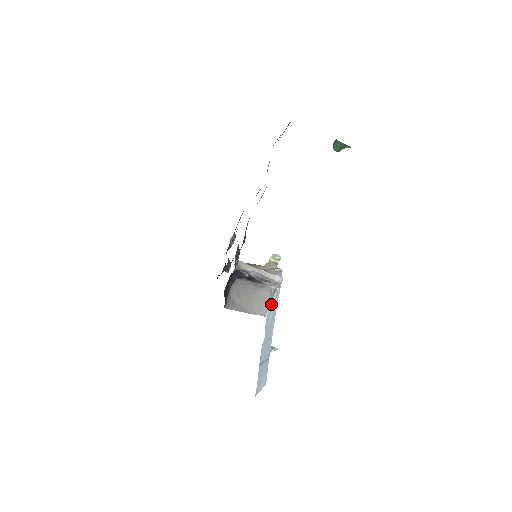
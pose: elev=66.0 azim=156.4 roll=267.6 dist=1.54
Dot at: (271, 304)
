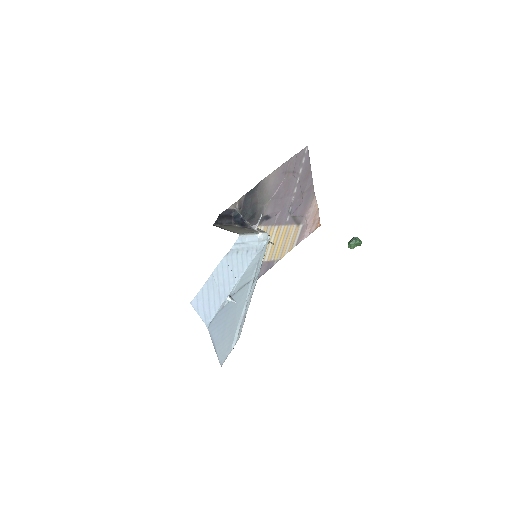
Dot at: (249, 238)
